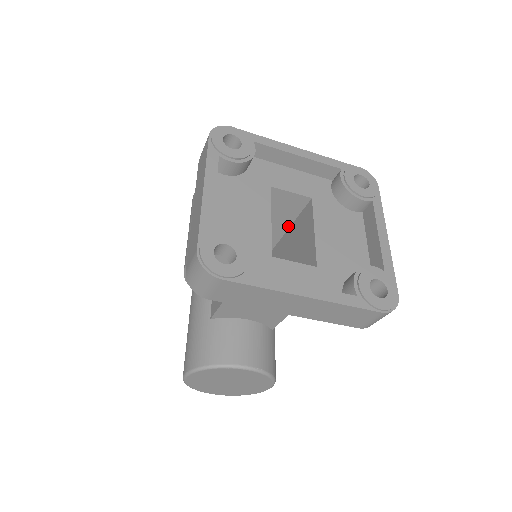
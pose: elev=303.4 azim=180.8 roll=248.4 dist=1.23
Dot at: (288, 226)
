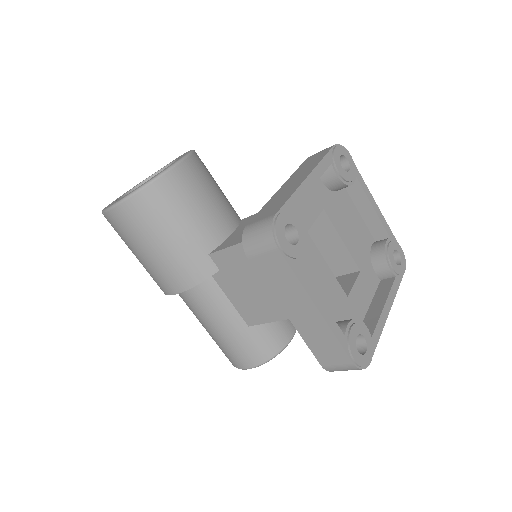
Dot at: occluded
